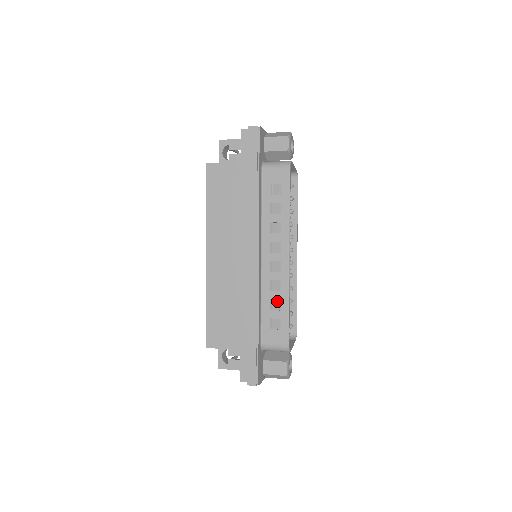
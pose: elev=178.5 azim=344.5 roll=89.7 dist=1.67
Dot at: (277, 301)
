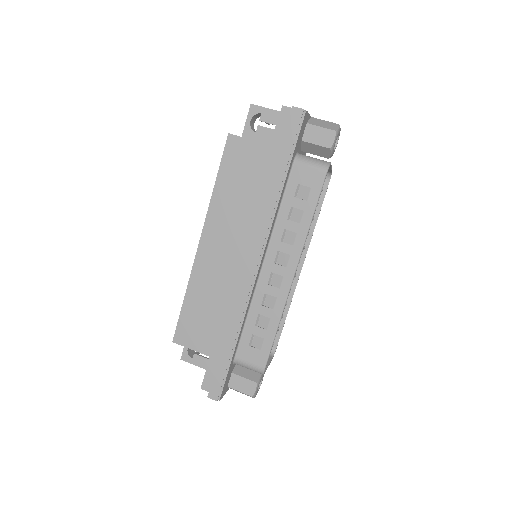
Dot at: (266, 318)
